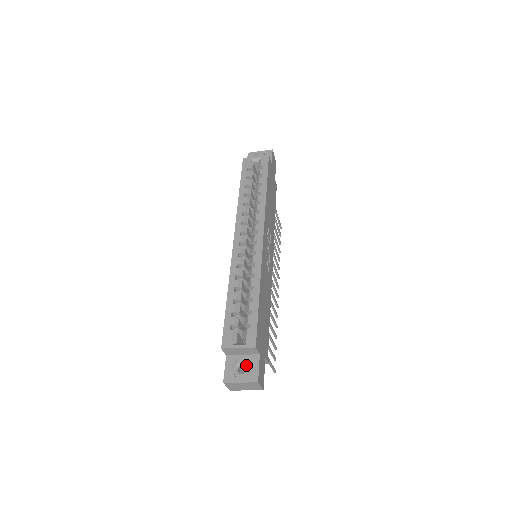
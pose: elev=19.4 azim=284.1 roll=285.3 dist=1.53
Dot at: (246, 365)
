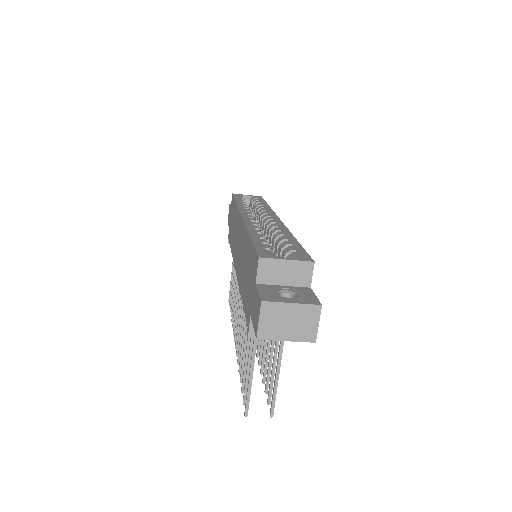
Dot at: (293, 293)
